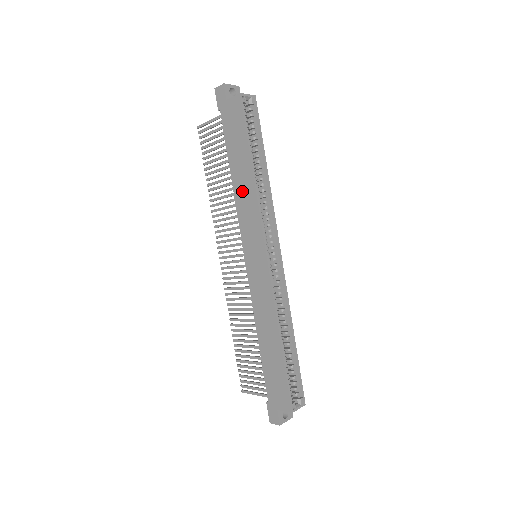
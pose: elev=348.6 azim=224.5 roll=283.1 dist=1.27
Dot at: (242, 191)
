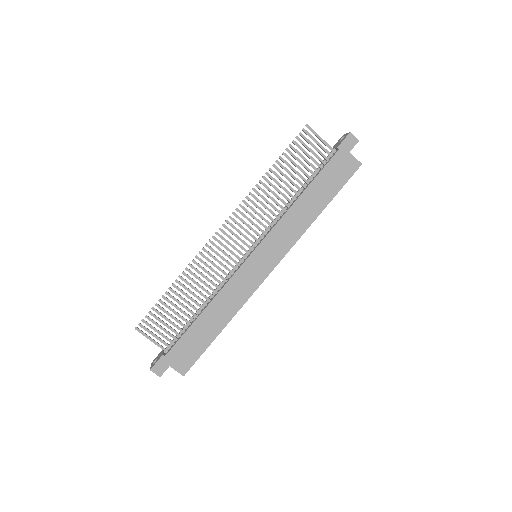
Dot at: (299, 215)
